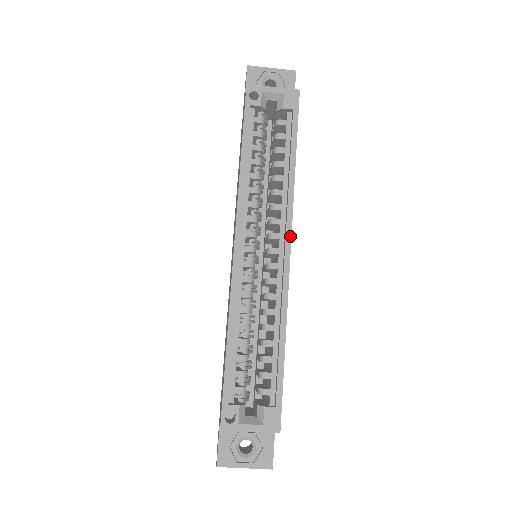
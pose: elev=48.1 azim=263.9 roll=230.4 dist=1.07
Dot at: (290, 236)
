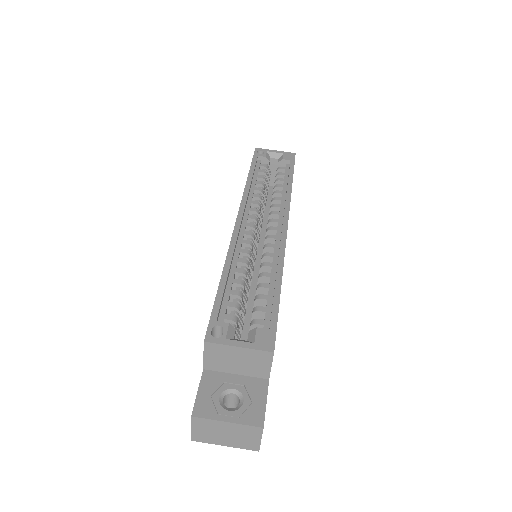
Dot at: (287, 217)
